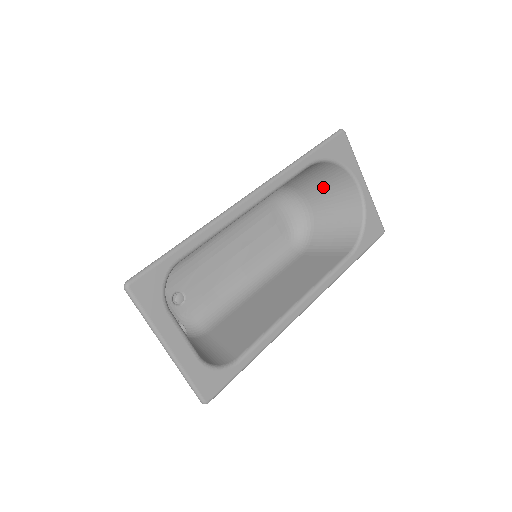
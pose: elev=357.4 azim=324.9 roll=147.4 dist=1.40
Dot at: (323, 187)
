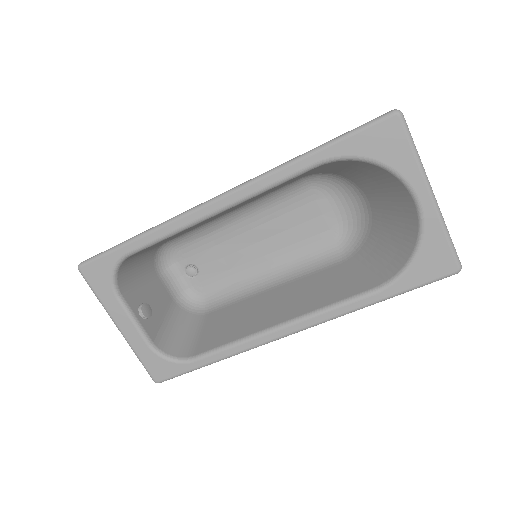
Dot at: (376, 185)
